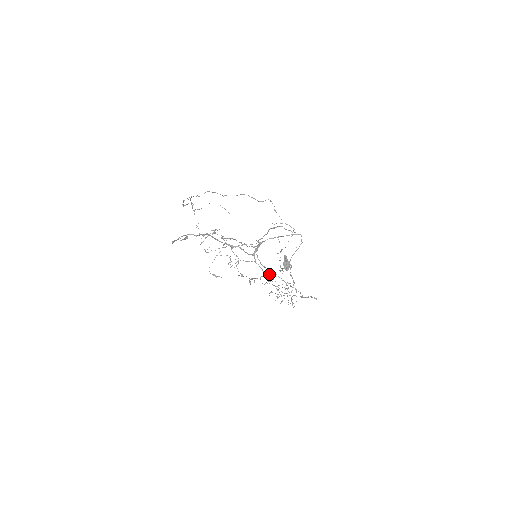
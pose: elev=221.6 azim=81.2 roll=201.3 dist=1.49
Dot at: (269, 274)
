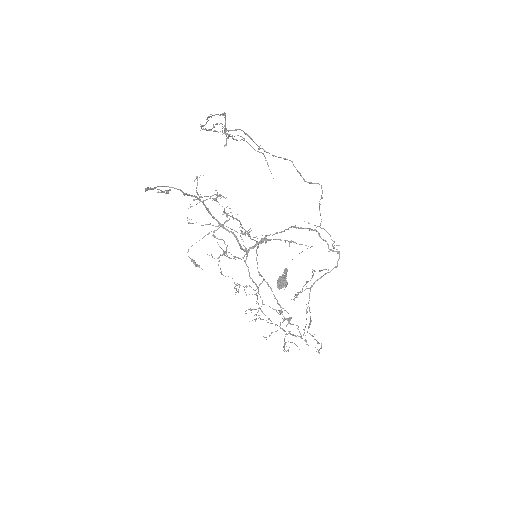
Dot at: (256, 285)
